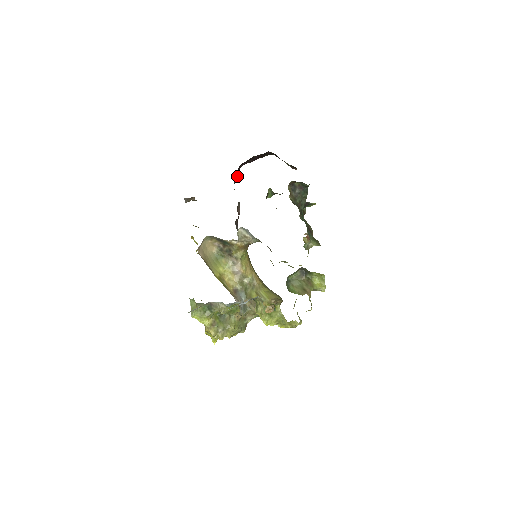
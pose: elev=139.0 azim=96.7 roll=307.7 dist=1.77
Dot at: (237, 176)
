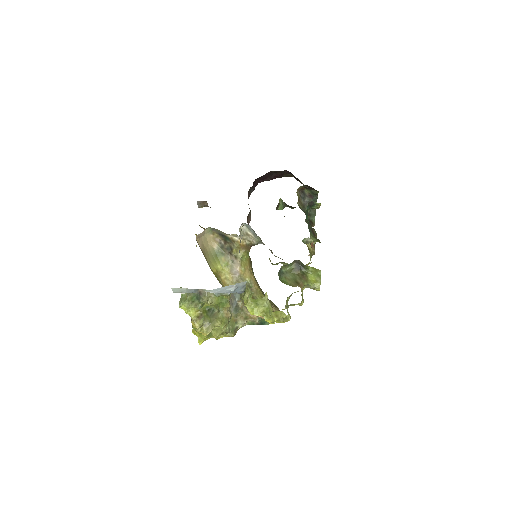
Dot at: occluded
